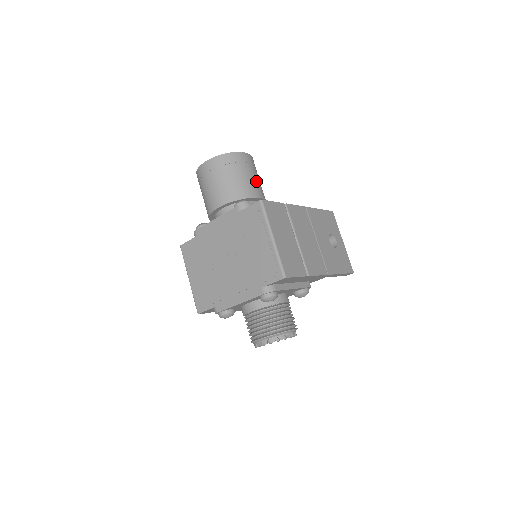
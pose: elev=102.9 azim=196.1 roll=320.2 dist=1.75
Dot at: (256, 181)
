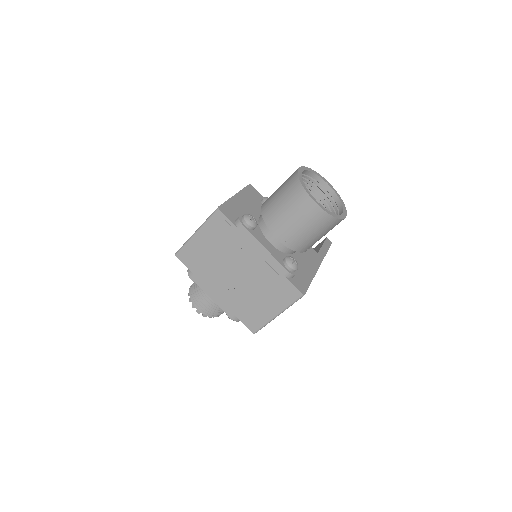
Dot at: occluded
